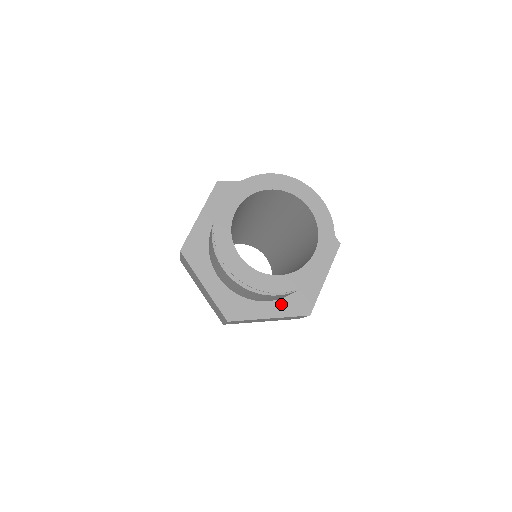
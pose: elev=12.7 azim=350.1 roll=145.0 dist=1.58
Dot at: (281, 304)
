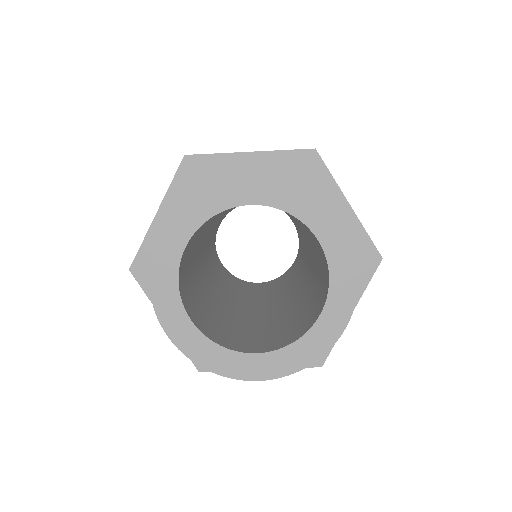
Dot at: occluded
